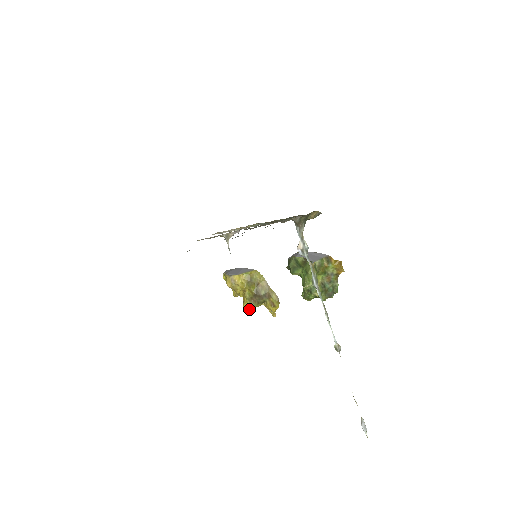
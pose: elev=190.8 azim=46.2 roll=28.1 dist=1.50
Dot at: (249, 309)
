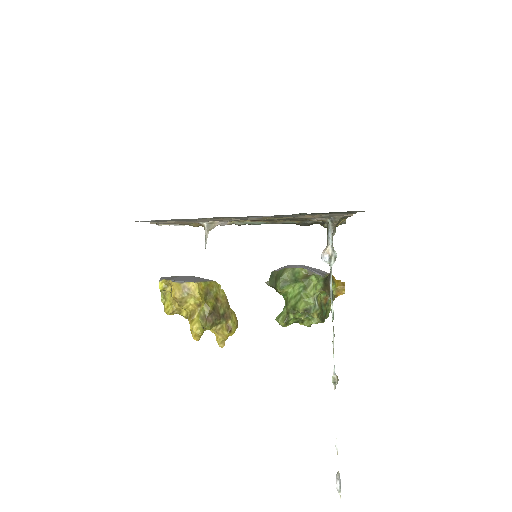
Dot at: (202, 330)
